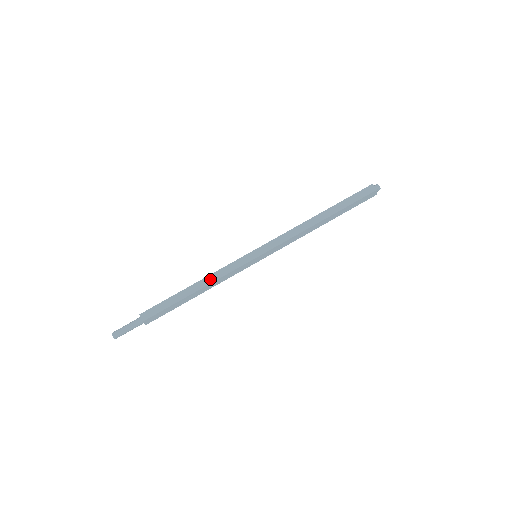
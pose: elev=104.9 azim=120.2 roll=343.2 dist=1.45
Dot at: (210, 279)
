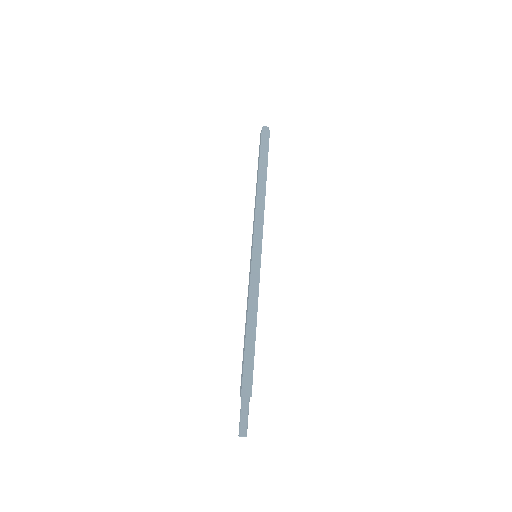
Dot at: (253, 307)
